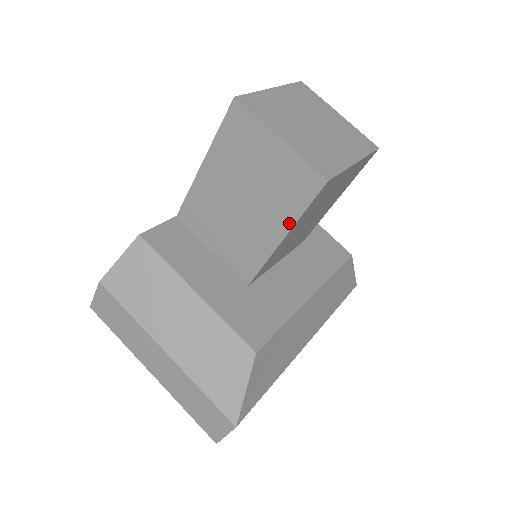
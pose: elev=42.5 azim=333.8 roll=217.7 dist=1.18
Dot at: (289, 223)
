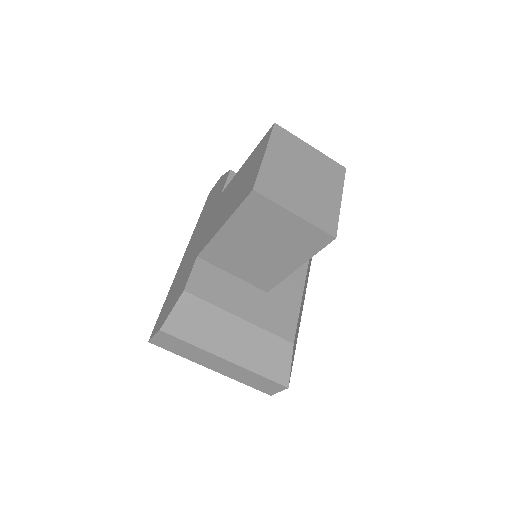
Dot at: (303, 259)
